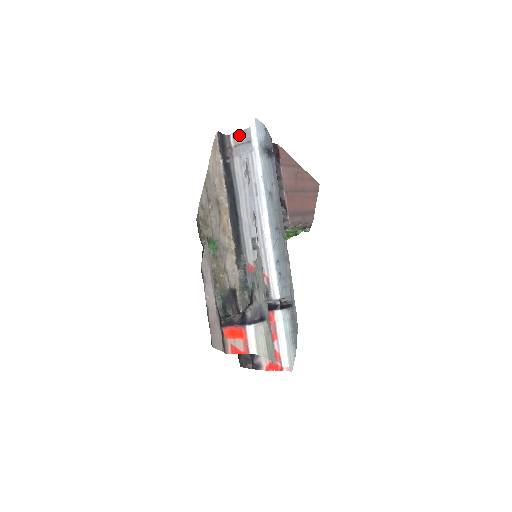
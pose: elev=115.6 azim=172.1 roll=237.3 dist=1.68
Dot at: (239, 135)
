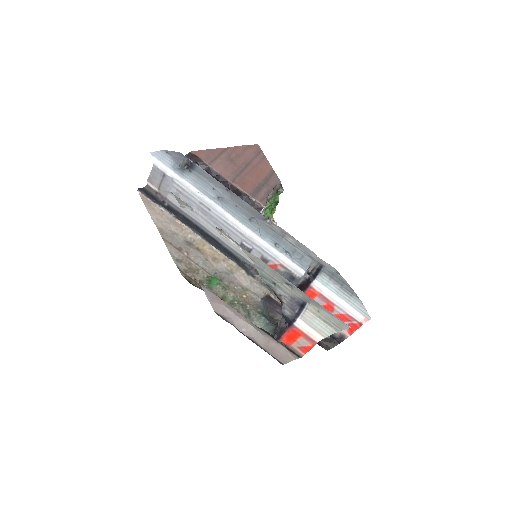
Dot at: (153, 178)
